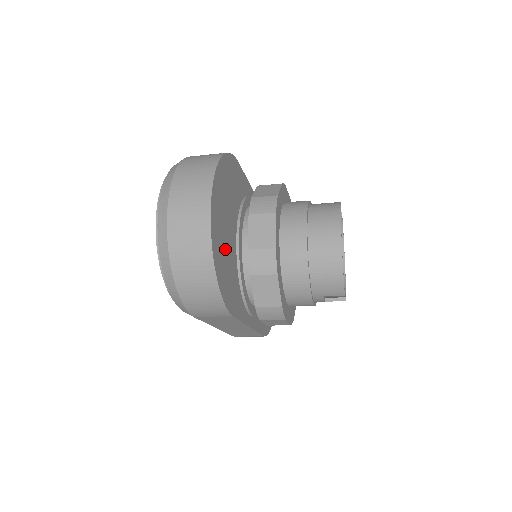
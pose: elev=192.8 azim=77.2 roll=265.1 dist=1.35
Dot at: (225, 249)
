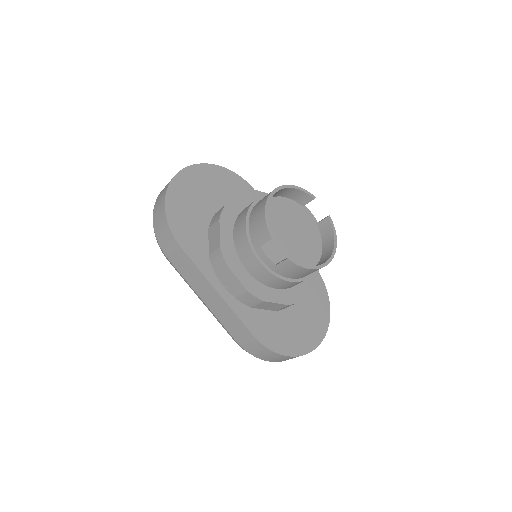
Dot at: (192, 205)
